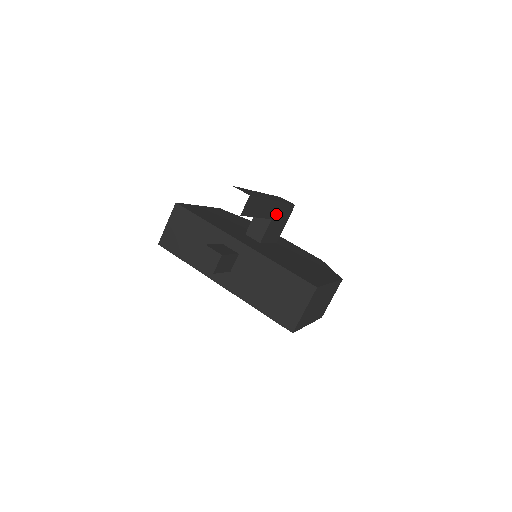
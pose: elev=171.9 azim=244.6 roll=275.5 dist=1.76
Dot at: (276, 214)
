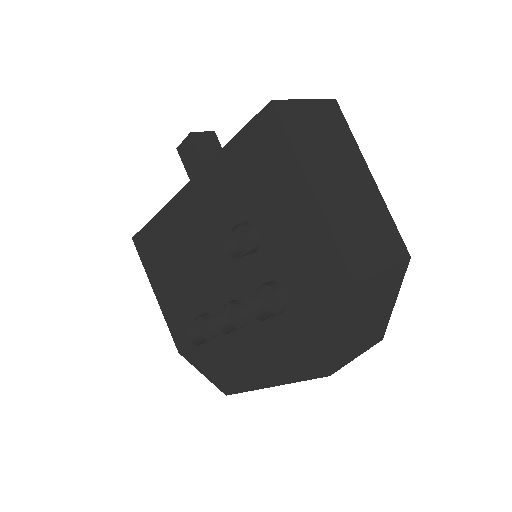
Dot at: occluded
